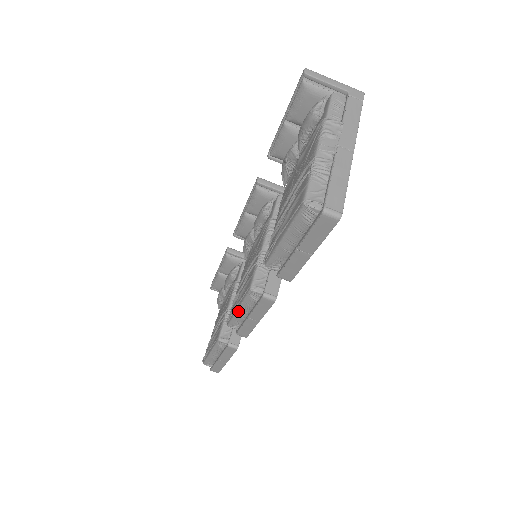
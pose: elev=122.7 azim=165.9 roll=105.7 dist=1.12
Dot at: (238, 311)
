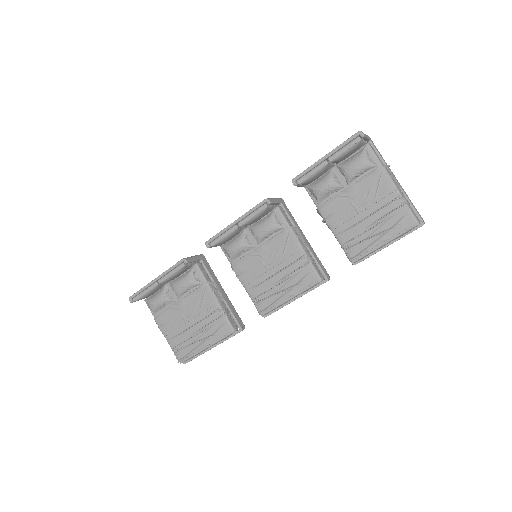
Dot at: occluded
